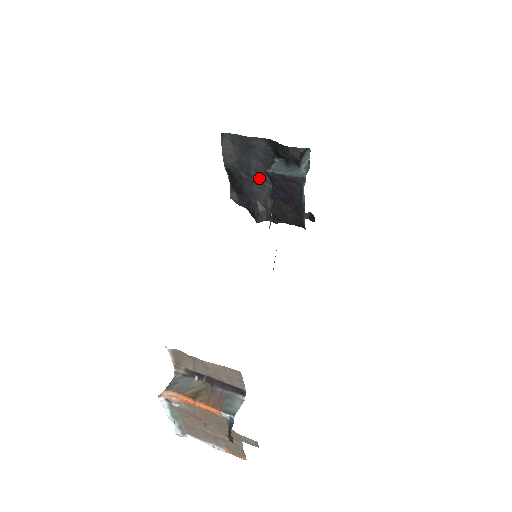
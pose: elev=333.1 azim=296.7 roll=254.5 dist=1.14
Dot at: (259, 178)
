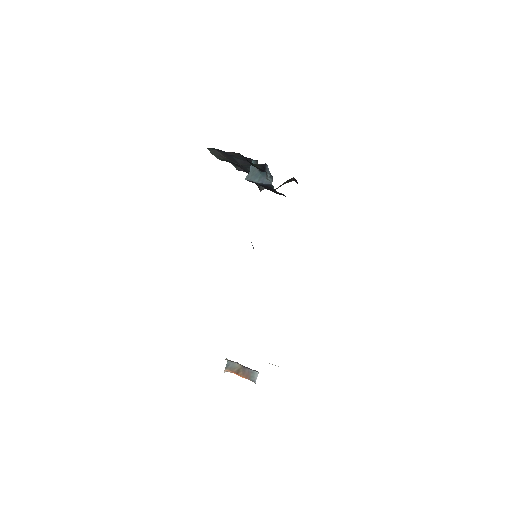
Dot at: (248, 165)
